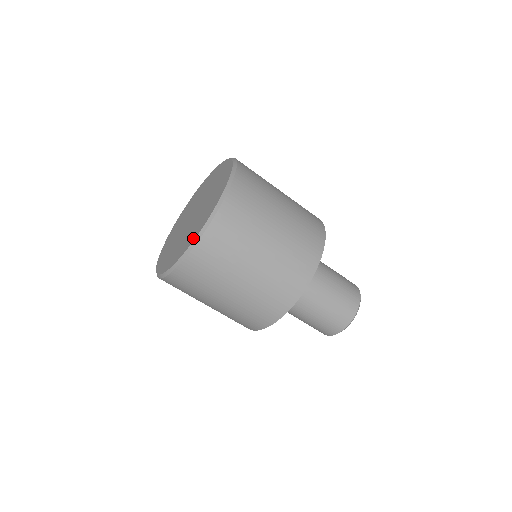
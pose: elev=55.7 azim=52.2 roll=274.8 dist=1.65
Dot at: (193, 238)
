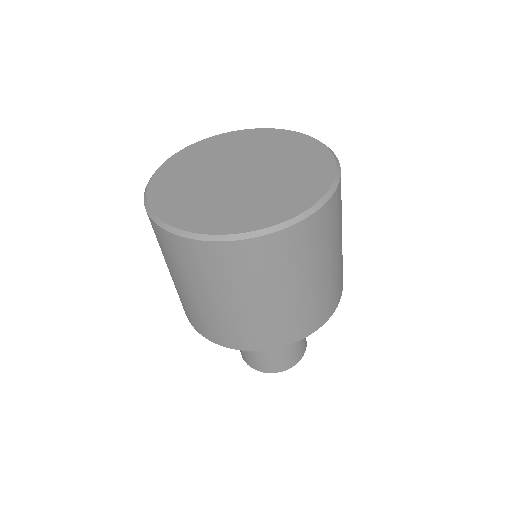
Dot at: (303, 204)
